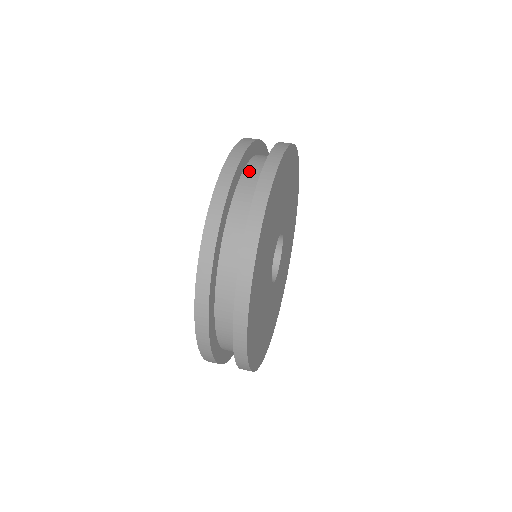
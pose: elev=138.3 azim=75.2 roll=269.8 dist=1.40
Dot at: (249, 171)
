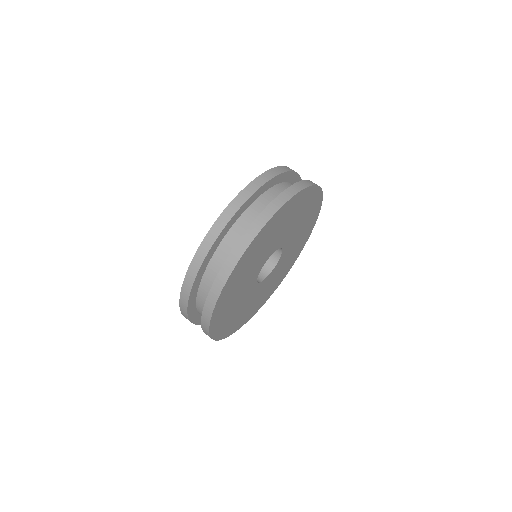
Dot at: (234, 231)
